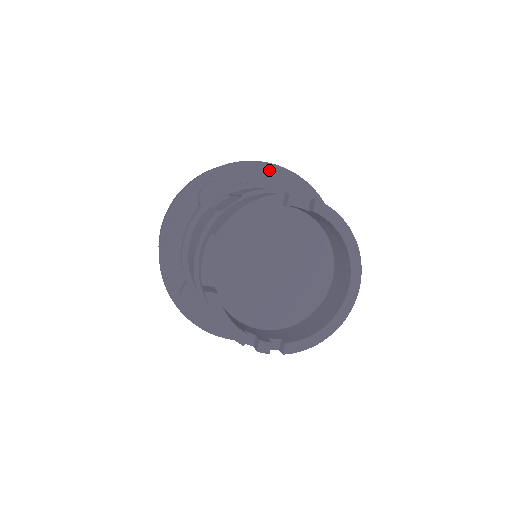
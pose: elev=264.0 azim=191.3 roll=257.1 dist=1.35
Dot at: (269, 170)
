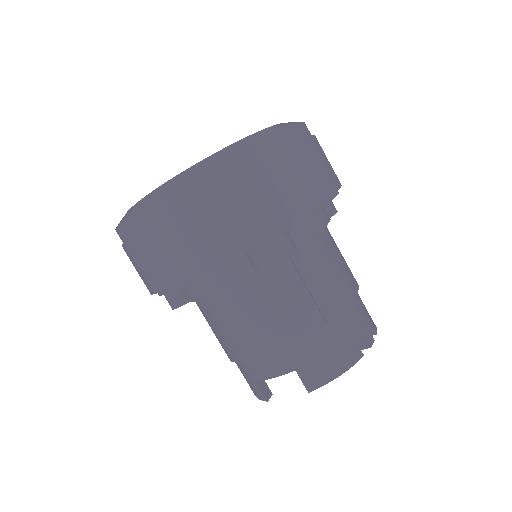
Dot at: occluded
